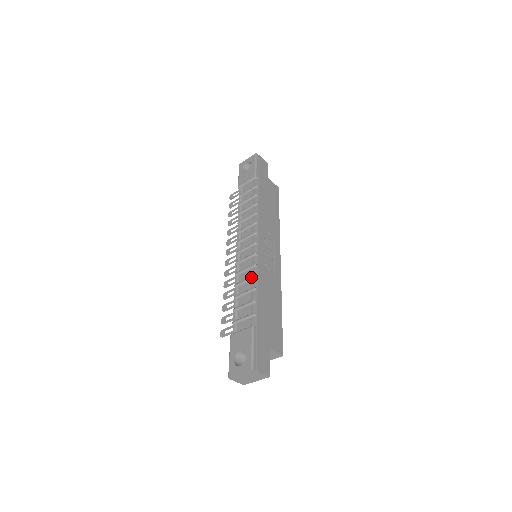
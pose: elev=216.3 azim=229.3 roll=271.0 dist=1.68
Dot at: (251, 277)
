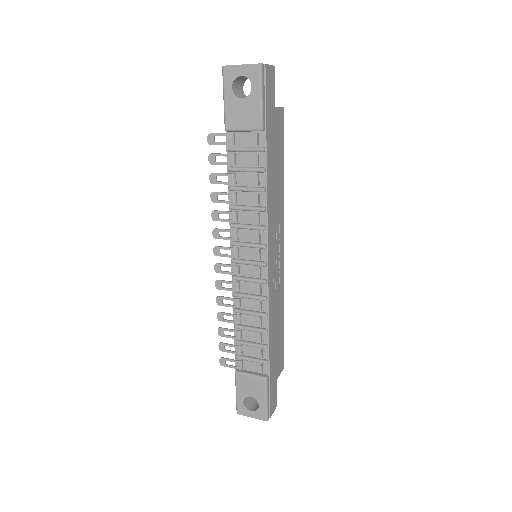
Dot at: (260, 315)
